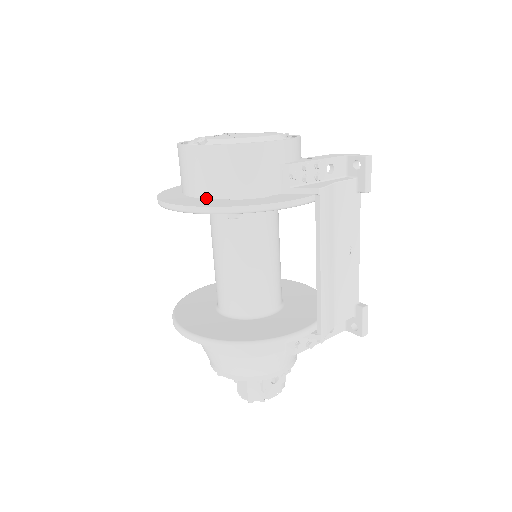
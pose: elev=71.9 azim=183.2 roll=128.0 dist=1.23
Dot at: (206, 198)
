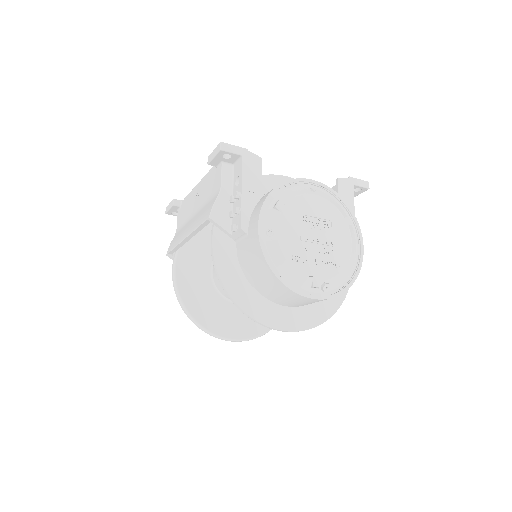
Dot at: (307, 305)
